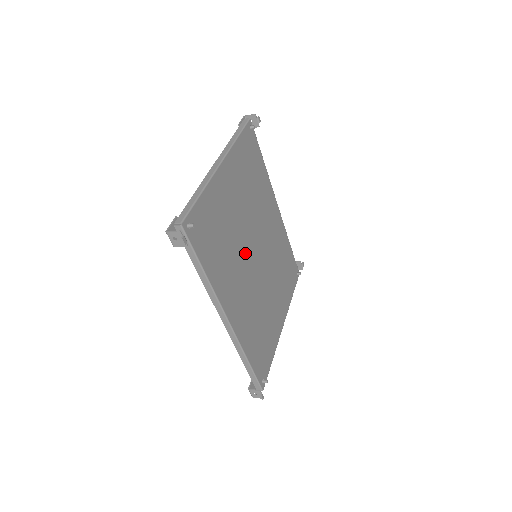
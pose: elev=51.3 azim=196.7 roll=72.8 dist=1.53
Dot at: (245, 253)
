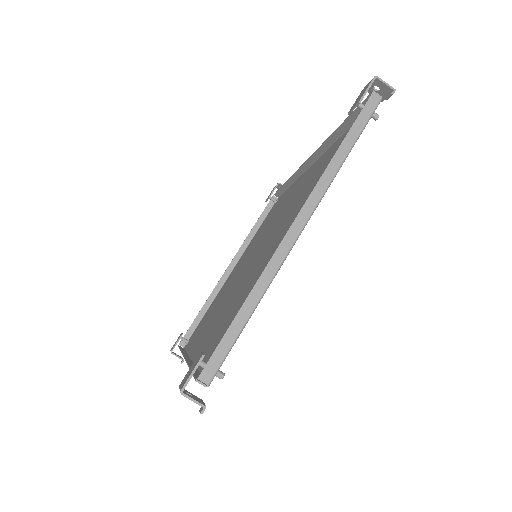
Dot at: occluded
